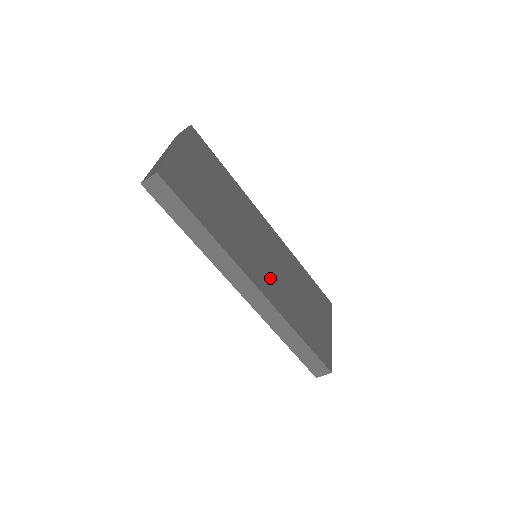
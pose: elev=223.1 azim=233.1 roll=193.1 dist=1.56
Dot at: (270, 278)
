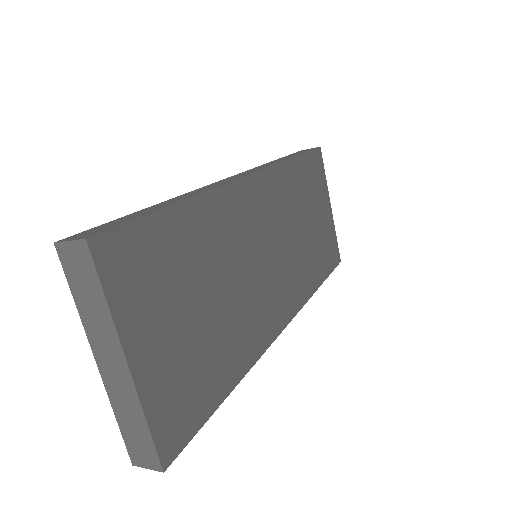
Dot at: (285, 279)
